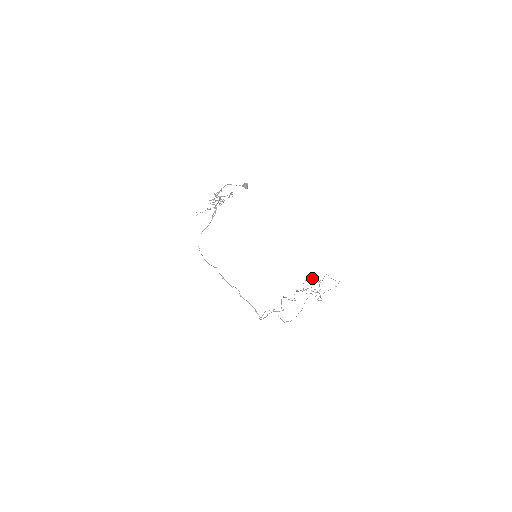
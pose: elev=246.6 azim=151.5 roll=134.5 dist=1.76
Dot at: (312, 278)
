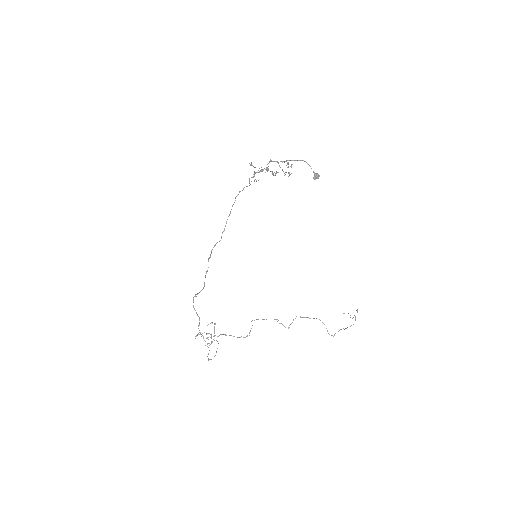
Dot at: (215, 324)
